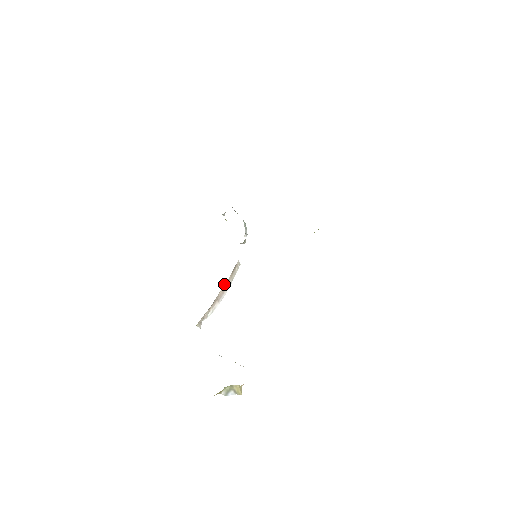
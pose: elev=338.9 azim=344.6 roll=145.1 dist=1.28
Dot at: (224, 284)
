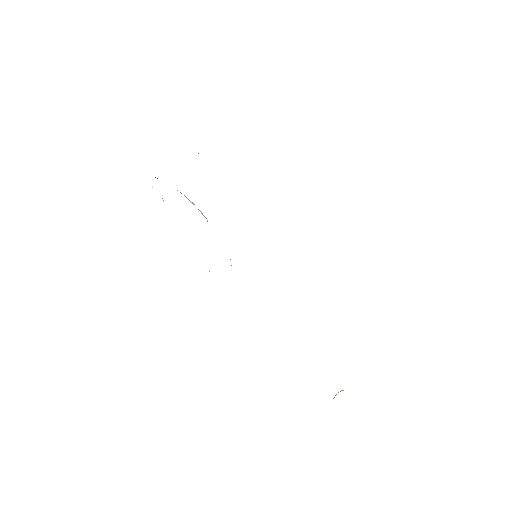
Dot at: occluded
